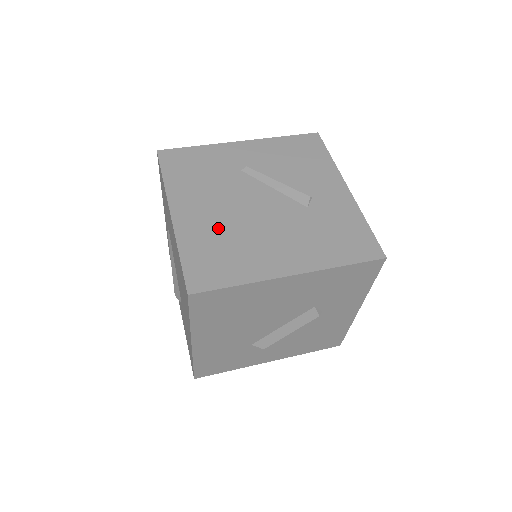
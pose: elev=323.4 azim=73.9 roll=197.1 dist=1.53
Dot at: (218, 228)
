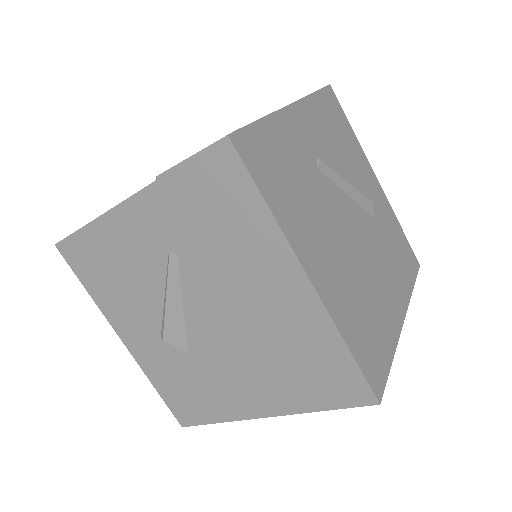
Dot at: (349, 283)
